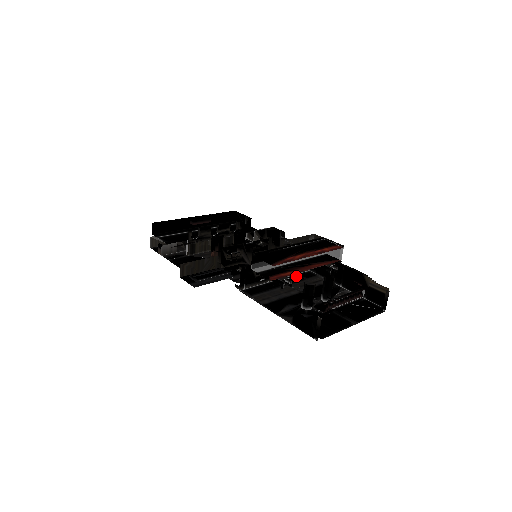
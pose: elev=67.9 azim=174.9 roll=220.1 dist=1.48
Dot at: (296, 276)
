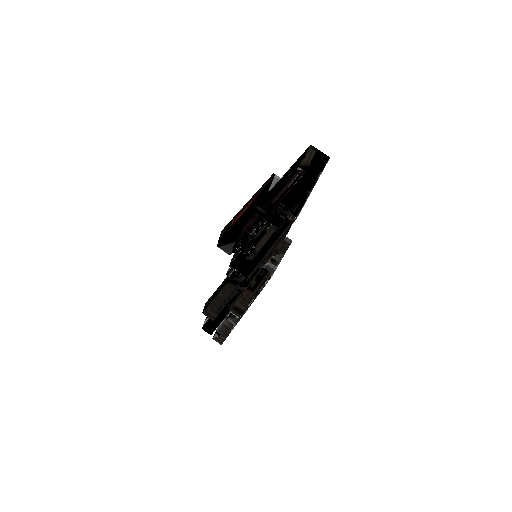
Dot at: (287, 230)
